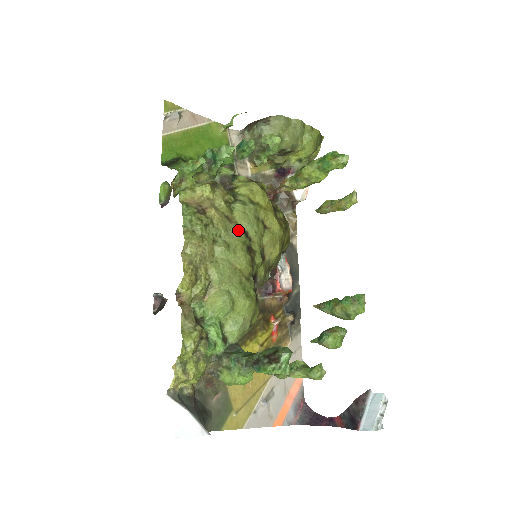
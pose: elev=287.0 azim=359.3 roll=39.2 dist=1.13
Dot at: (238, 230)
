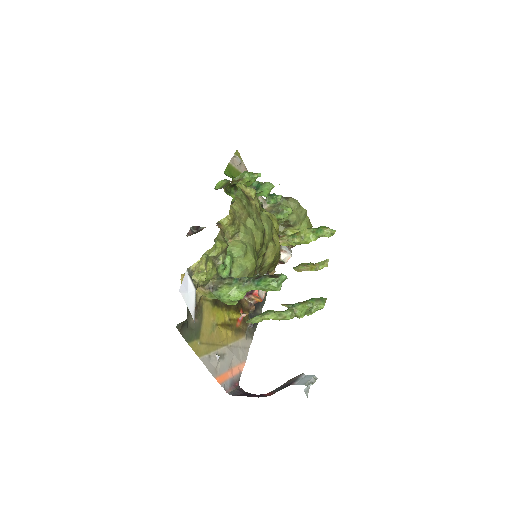
Dot at: occluded
